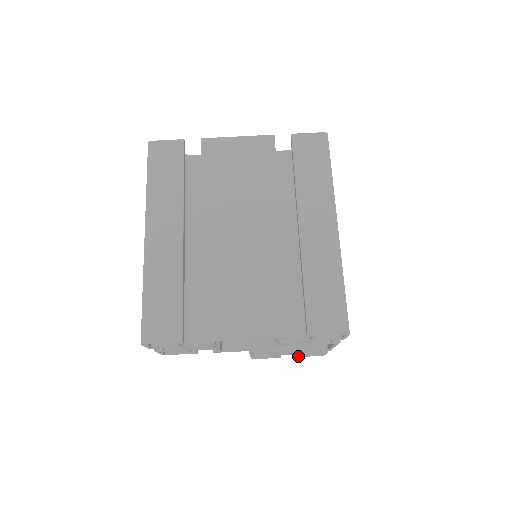
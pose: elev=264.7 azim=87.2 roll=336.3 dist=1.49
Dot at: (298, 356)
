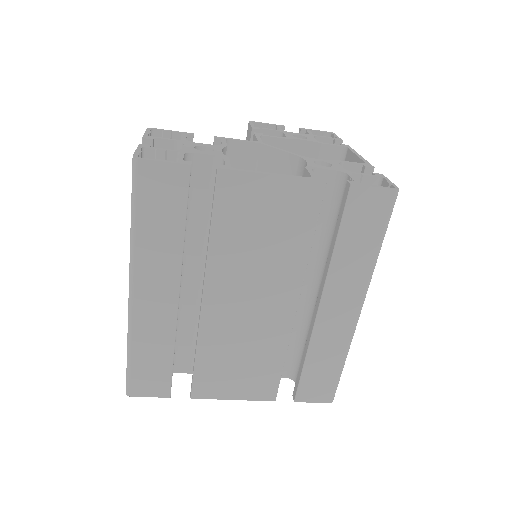
Dot at: occluded
